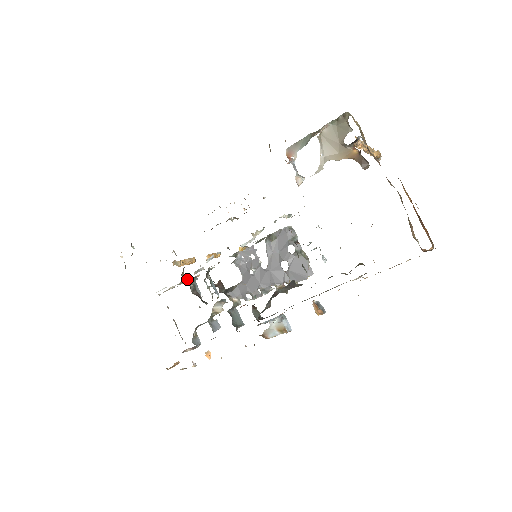
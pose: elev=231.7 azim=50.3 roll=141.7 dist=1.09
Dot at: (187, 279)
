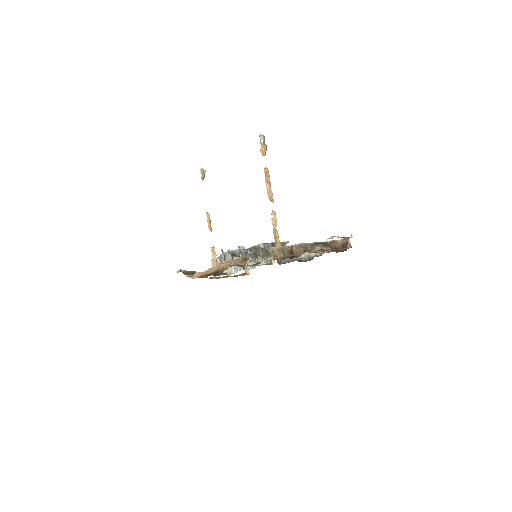
Dot at: (222, 258)
